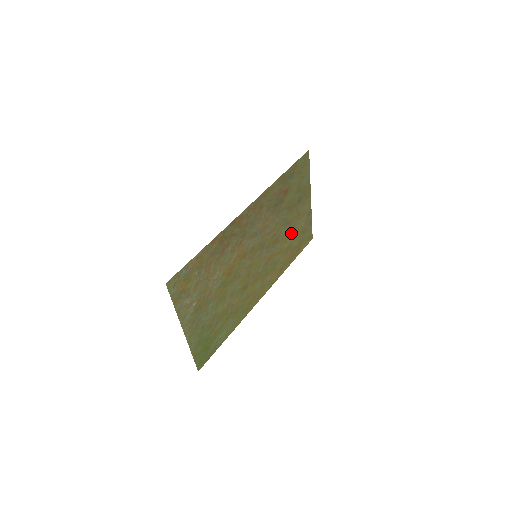
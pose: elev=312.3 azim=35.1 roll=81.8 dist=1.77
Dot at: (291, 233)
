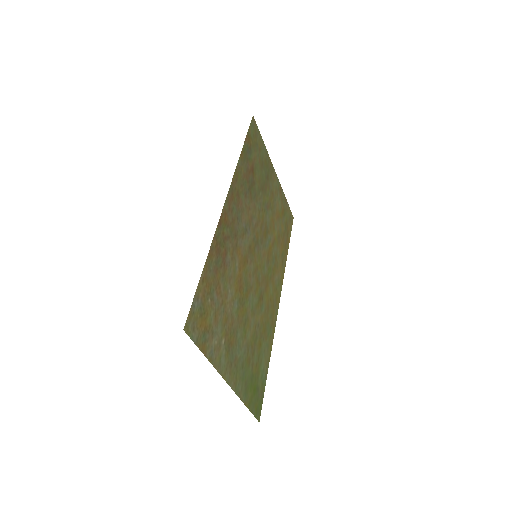
Dot at: (274, 218)
